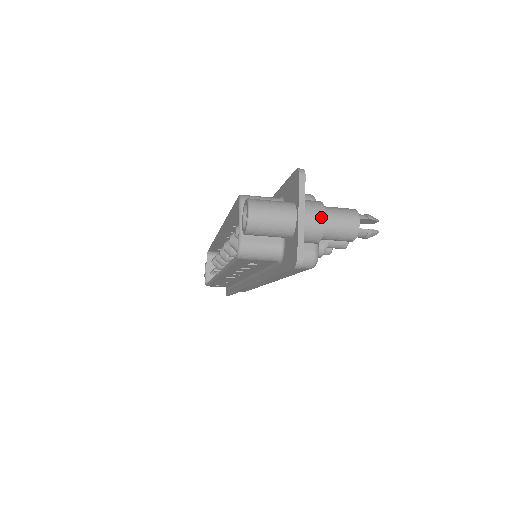
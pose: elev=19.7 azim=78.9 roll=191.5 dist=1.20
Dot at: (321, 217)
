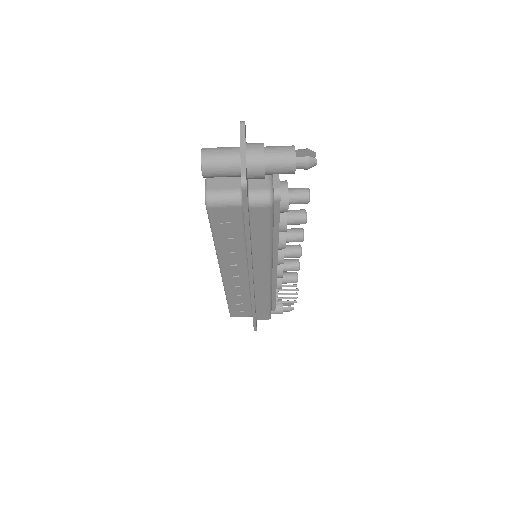
Dot at: (260, 149)
